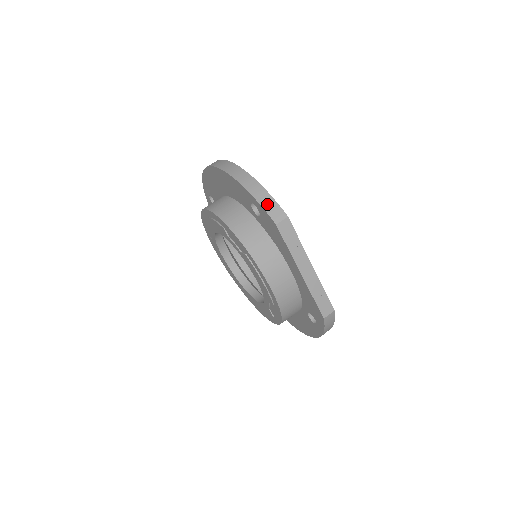
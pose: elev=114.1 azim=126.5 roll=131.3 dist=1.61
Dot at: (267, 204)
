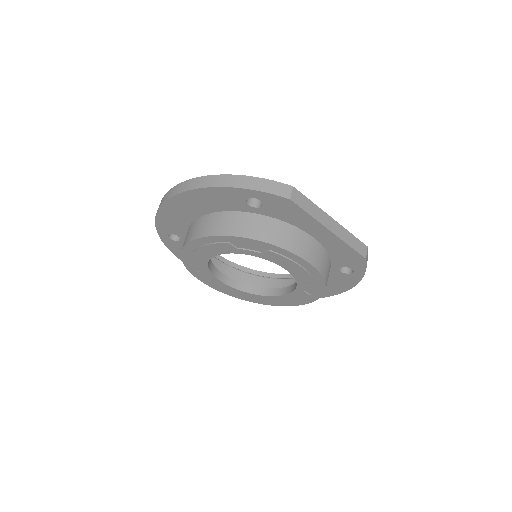
Dot at: (268, 188)
